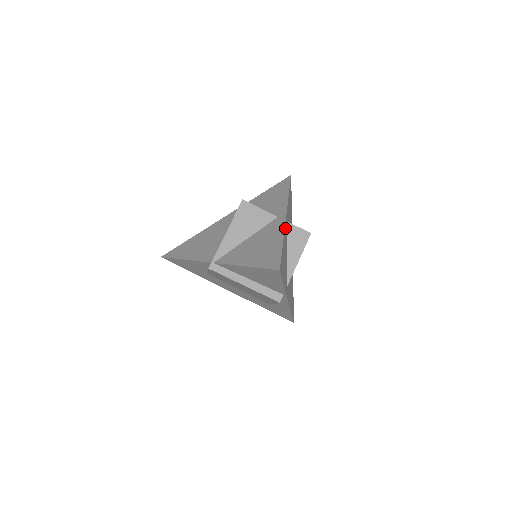
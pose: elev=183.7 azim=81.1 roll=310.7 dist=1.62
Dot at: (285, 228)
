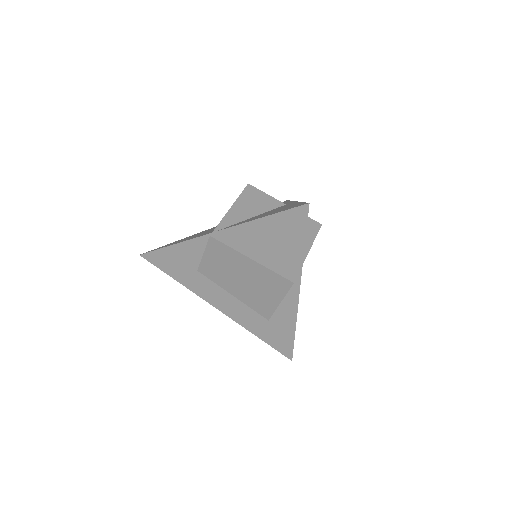
Dot at: occluded
